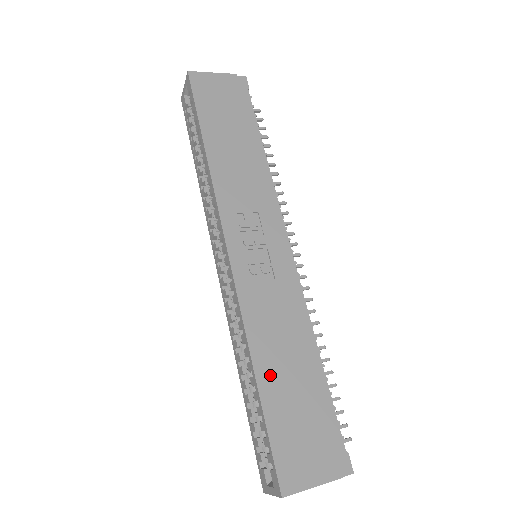
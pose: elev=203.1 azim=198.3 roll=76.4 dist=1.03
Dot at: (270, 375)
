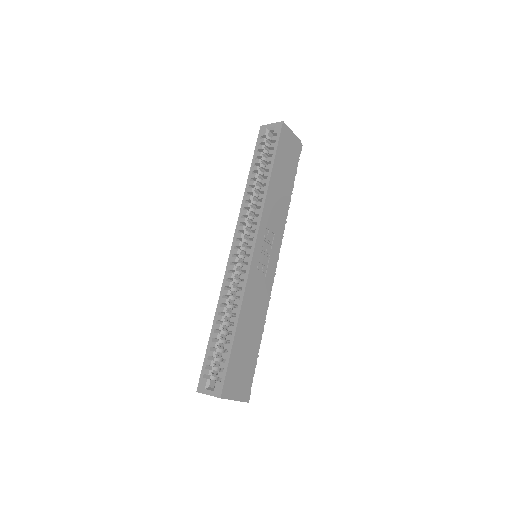
Dot at: (242, 330)
